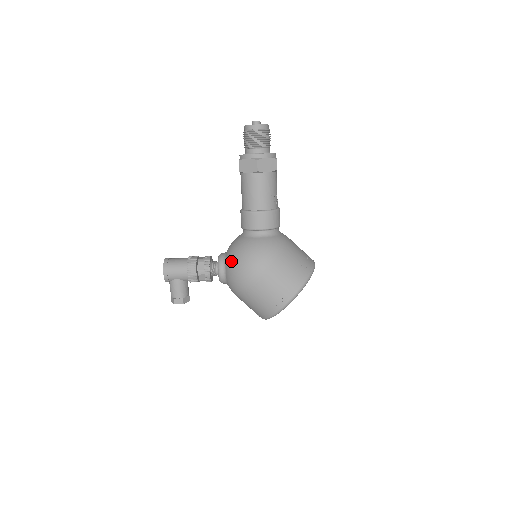
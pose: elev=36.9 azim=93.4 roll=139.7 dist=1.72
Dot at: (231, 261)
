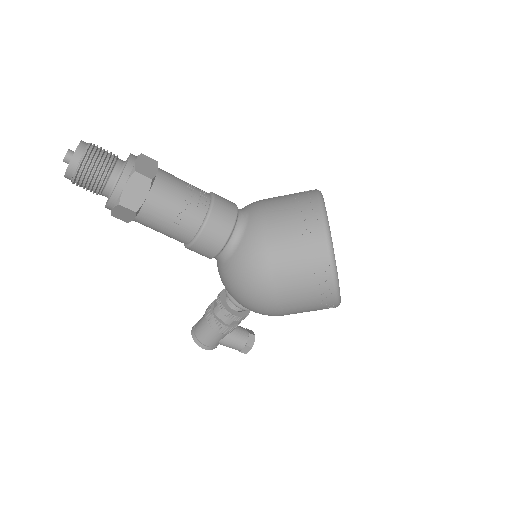
Dot at: occluded
